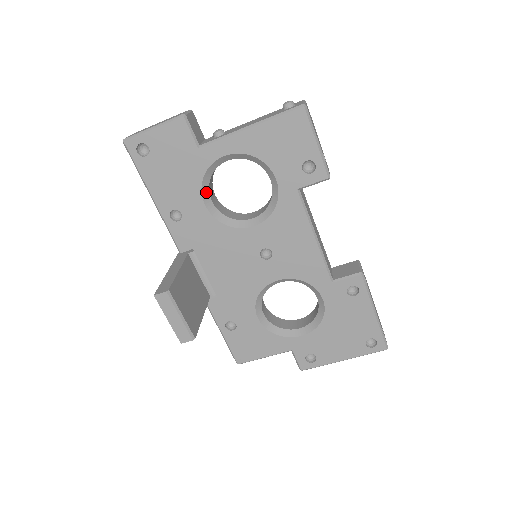
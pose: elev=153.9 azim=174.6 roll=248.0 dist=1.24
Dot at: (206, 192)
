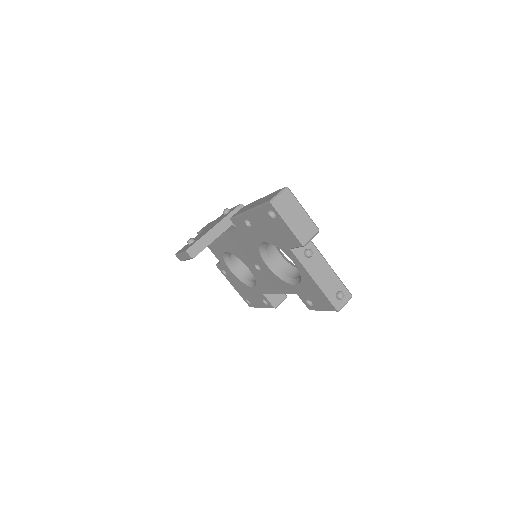
Dot at: occluded
